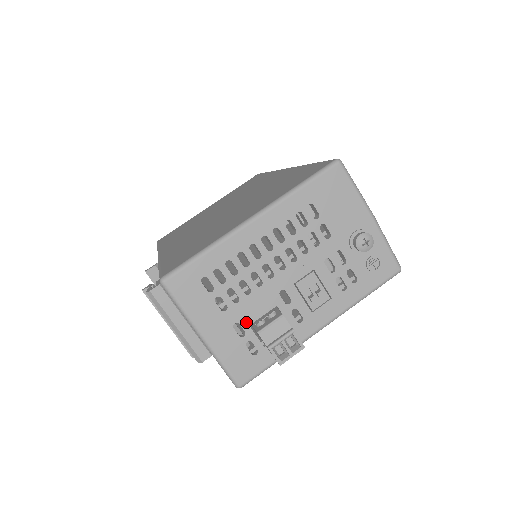
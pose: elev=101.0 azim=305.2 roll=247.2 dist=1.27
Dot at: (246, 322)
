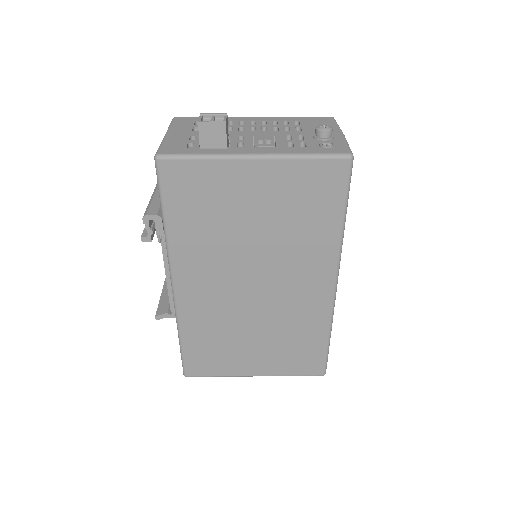
Dot at: occluded
